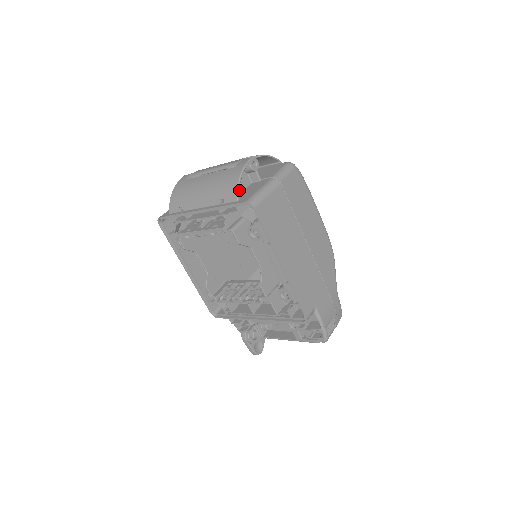
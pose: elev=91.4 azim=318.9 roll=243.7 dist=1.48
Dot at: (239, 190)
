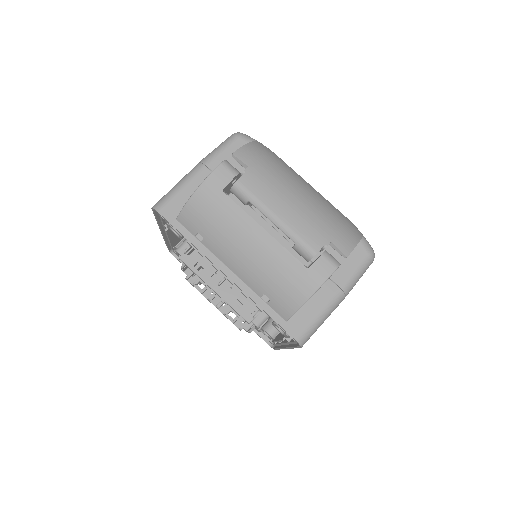
Dot at: occluded
